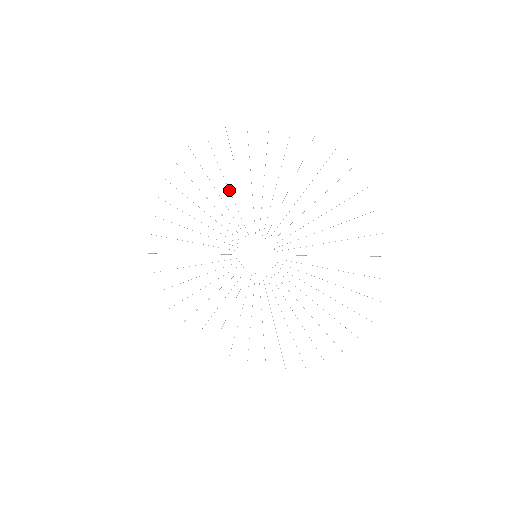
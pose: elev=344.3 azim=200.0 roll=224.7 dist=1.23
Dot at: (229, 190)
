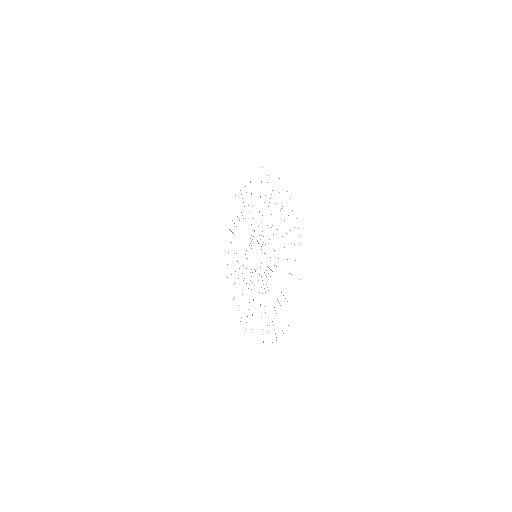
Dot at: occluded
